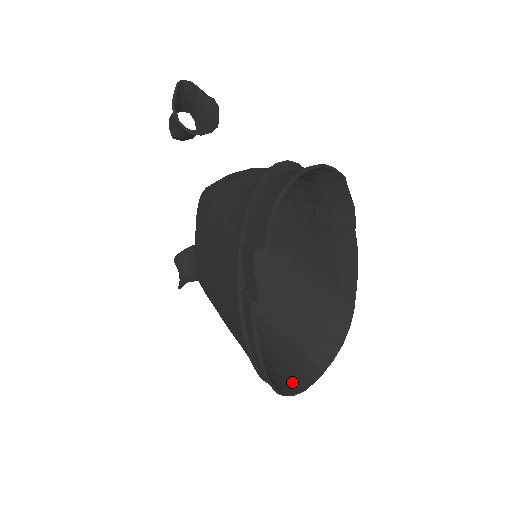
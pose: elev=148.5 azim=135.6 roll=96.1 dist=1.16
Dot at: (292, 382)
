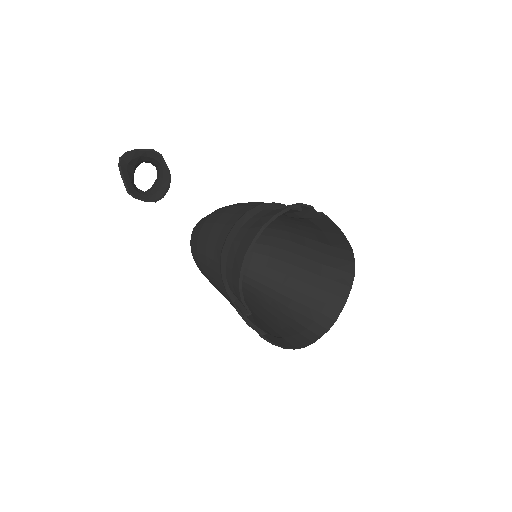
Dot at: (324, 320)
